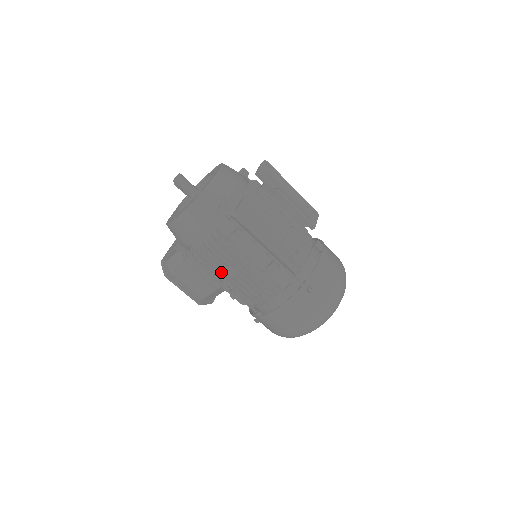
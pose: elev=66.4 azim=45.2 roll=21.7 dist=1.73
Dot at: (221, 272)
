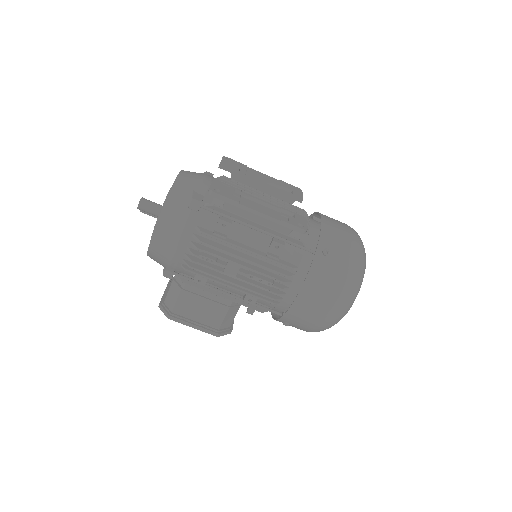
Dot at: (223, 276)
